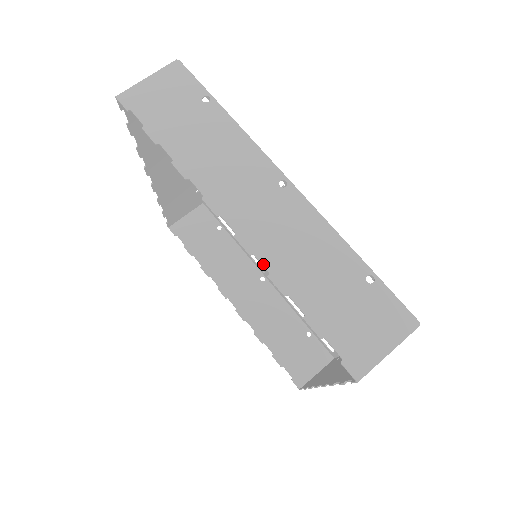
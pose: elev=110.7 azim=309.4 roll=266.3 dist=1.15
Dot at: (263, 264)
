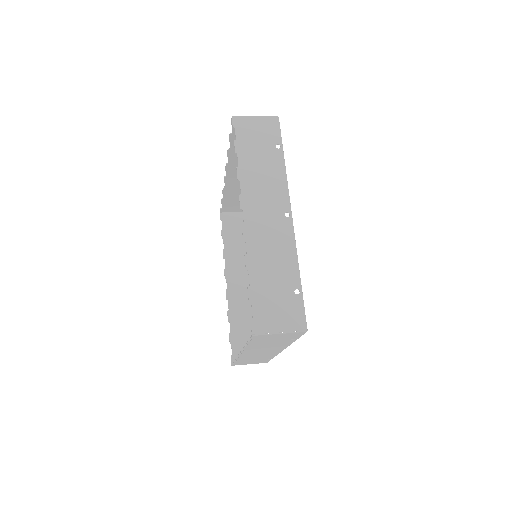
Dot at: (229, 160)
